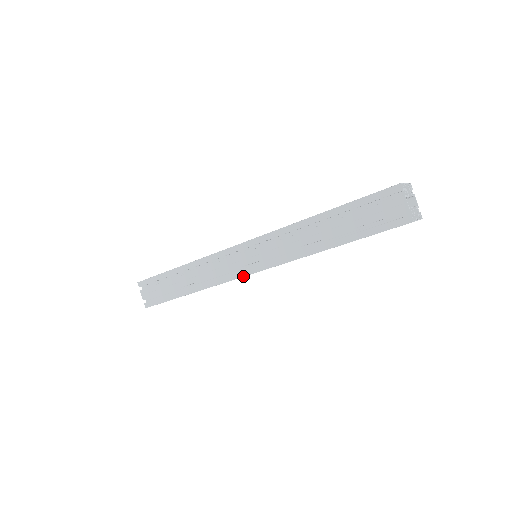
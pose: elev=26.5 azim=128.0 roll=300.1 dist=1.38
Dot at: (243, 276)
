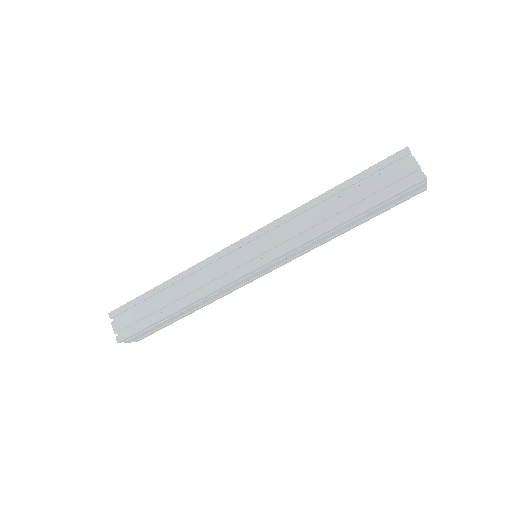
Dot at: (245, 274)
